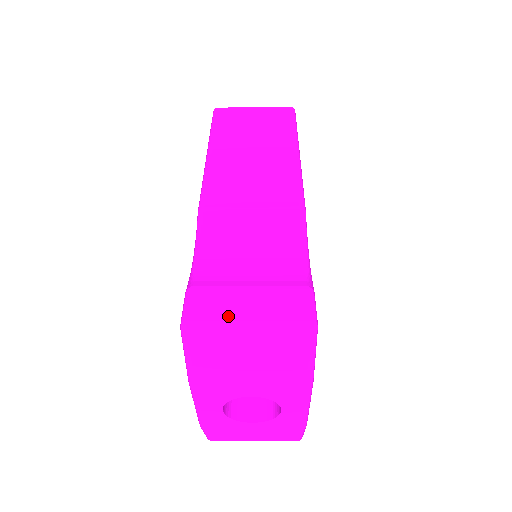
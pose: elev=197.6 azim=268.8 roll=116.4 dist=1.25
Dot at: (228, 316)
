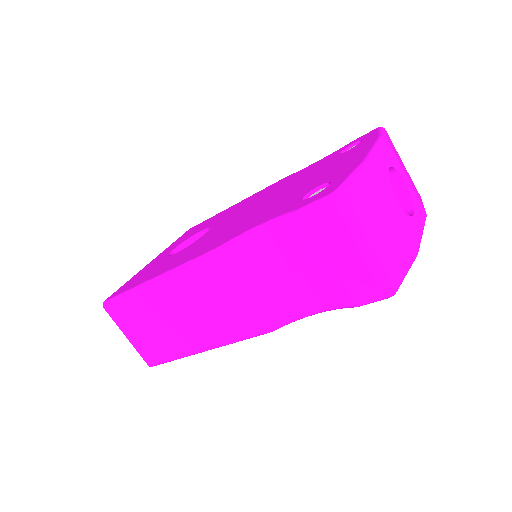
Dot at: occluded
